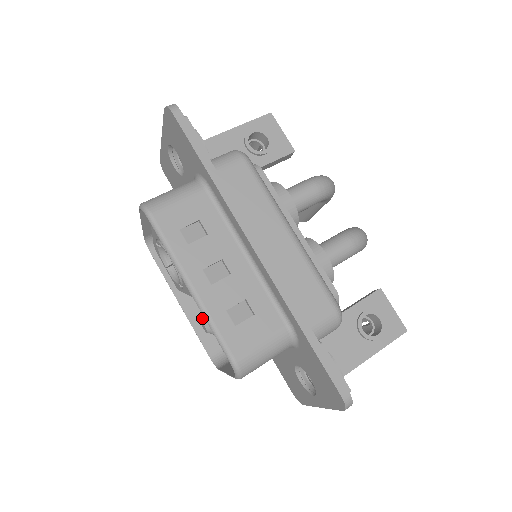
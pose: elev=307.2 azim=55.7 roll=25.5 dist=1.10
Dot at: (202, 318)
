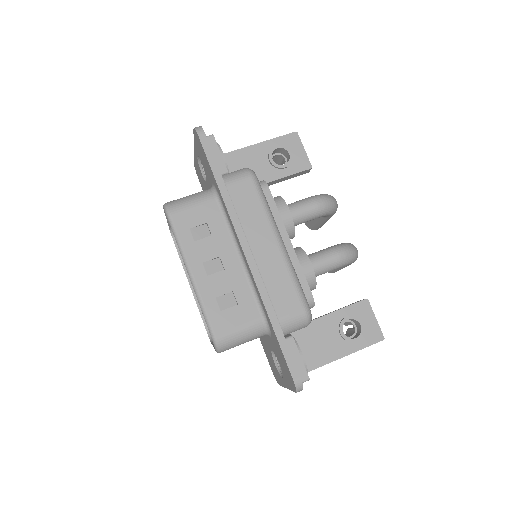
Dot at: occluded
